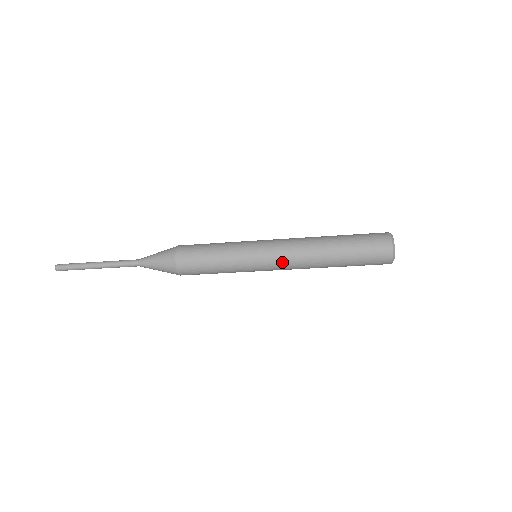
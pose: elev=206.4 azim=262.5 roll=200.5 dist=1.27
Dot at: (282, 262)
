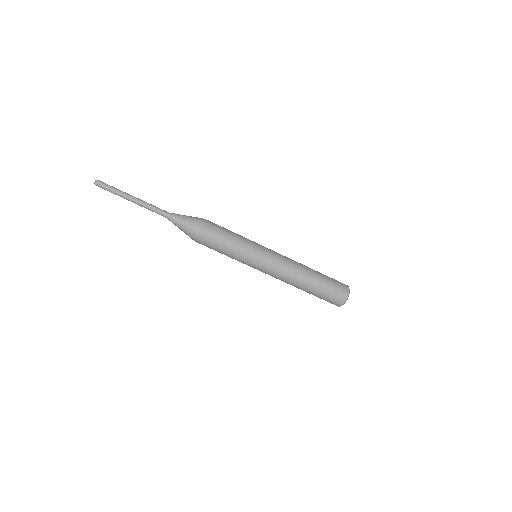
Dot at: (279, 259)
